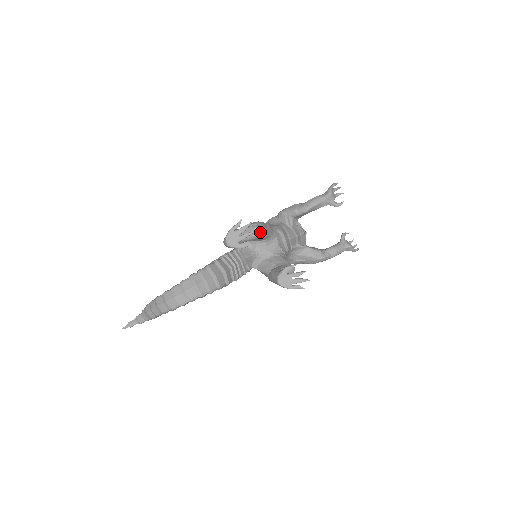
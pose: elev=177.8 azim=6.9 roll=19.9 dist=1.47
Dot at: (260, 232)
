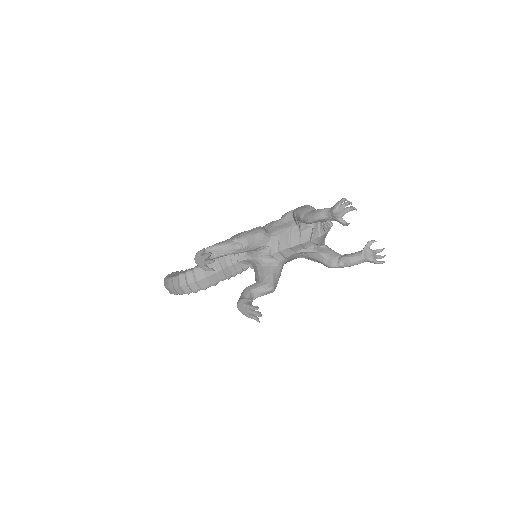
Dot at: (239, 250)
